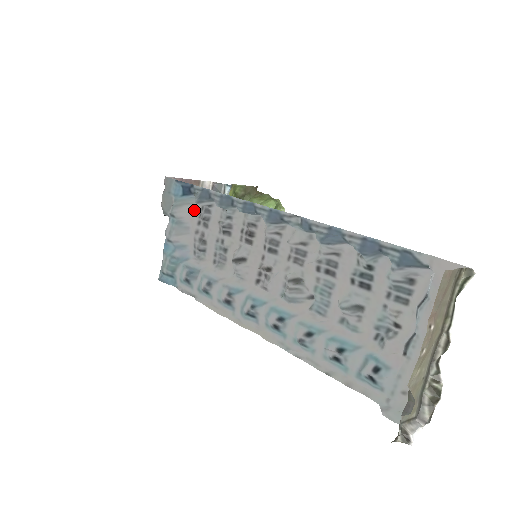
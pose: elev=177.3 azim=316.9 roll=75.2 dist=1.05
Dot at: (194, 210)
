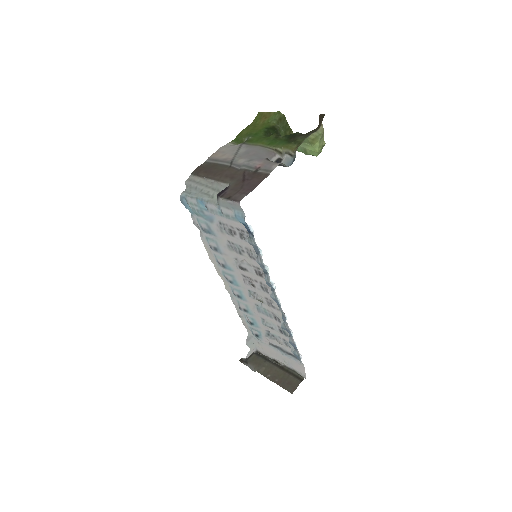
Dot at: (242, 226)
